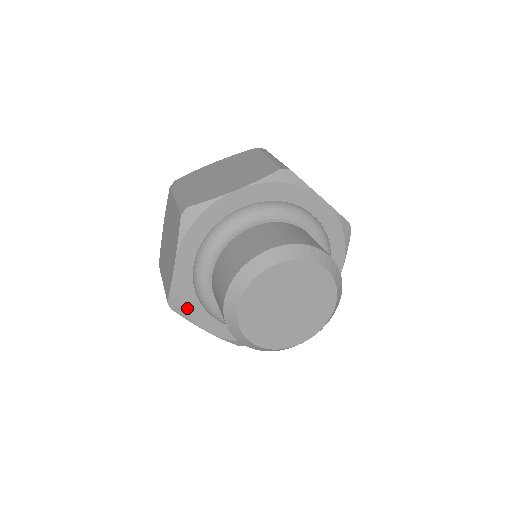
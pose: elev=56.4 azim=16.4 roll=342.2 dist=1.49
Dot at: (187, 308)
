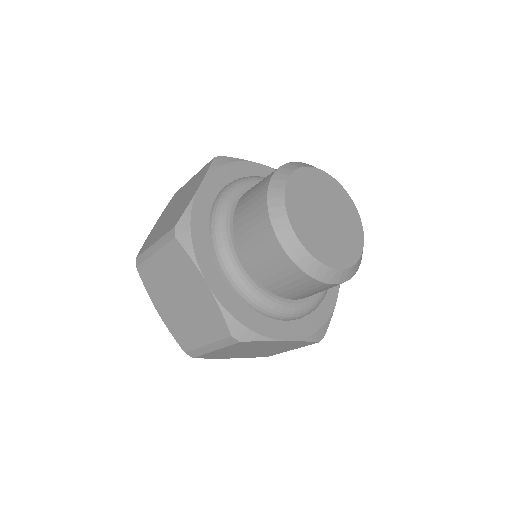
Dot at: (195, 240)
